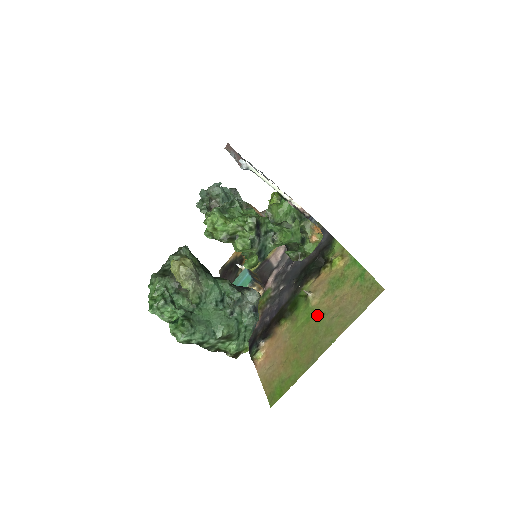
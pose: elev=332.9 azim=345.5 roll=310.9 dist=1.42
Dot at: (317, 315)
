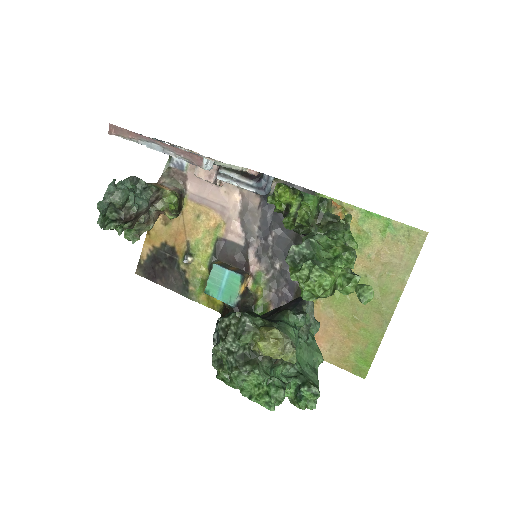
Dot at: occluded
